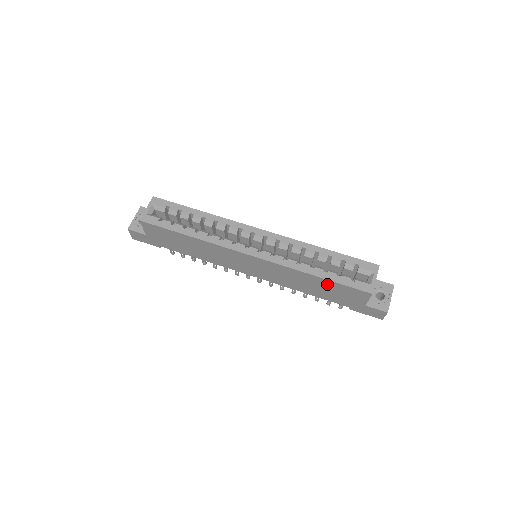
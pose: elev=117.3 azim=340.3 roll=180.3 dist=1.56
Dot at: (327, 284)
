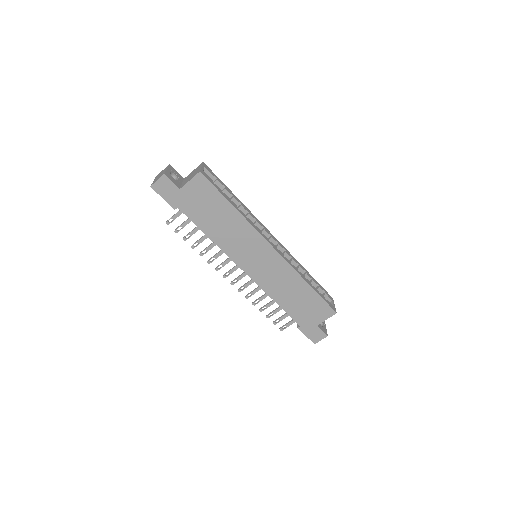
Dot at: (310, 296)
